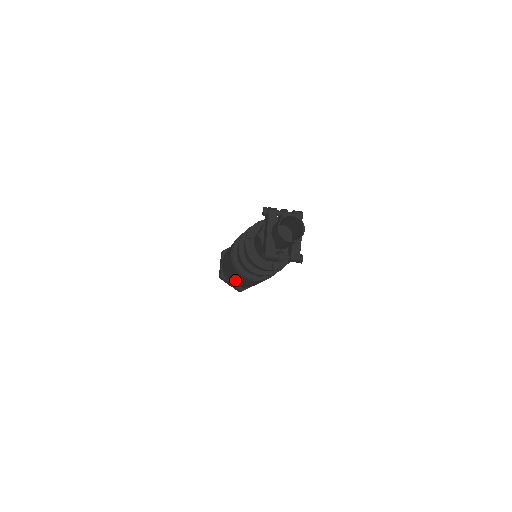
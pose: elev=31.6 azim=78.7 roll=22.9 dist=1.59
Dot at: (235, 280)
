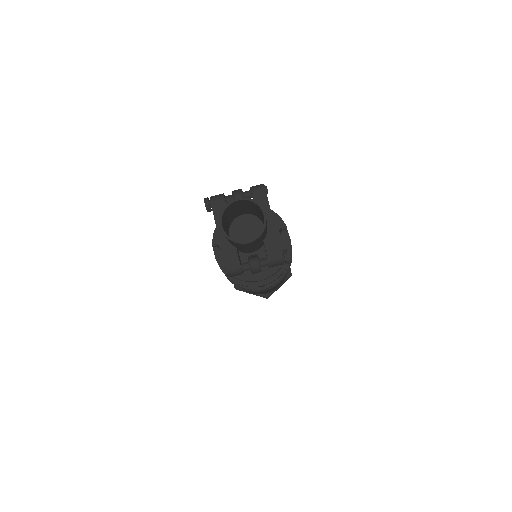
Dot at: occluded
